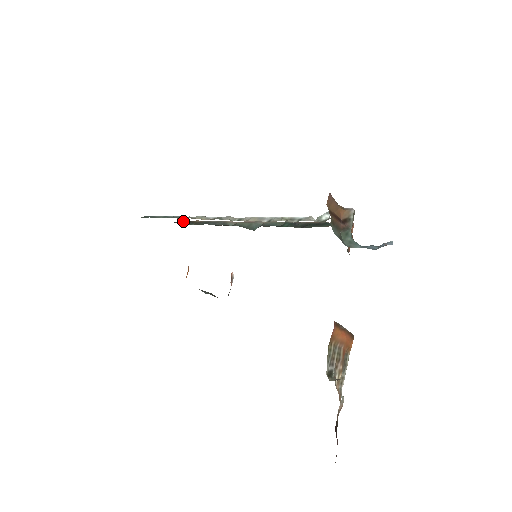
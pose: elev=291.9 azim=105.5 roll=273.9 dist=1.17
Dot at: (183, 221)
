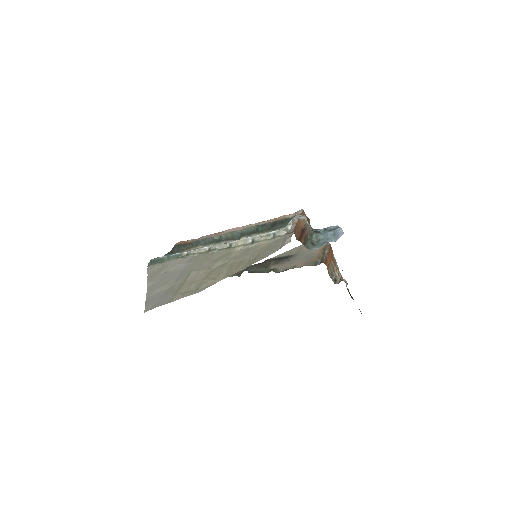
Dot at: (178, 246)
